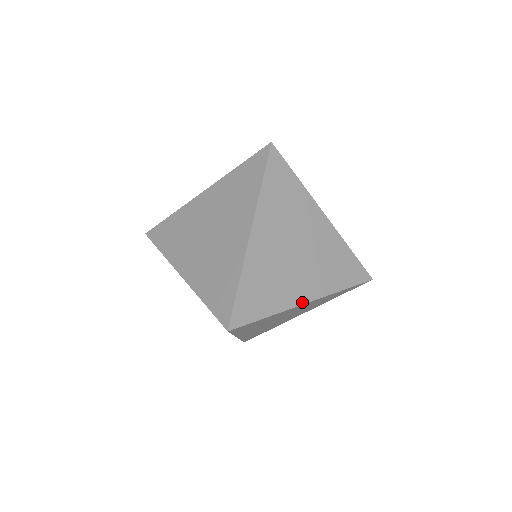
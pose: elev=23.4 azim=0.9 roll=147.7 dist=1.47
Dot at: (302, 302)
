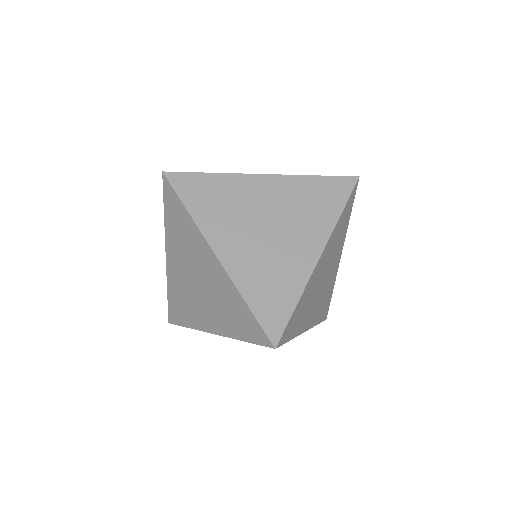
Dot at: (305, 330)
